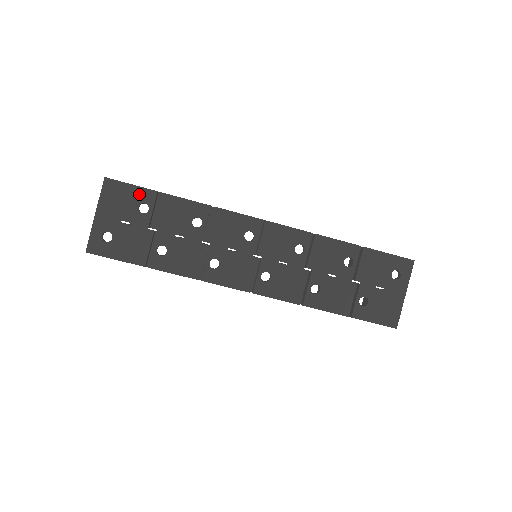
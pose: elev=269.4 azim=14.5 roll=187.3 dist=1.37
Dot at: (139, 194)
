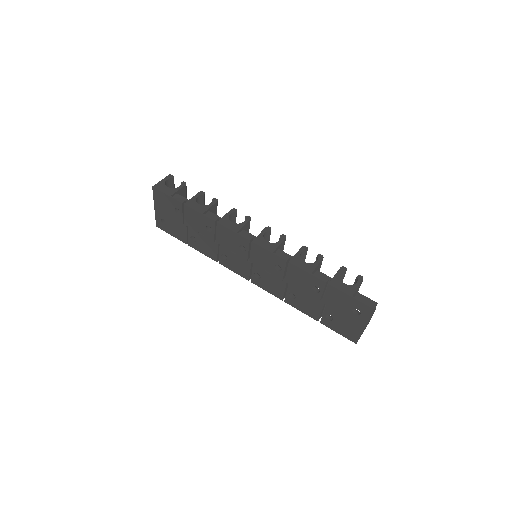
Dot at: (173, 202)
